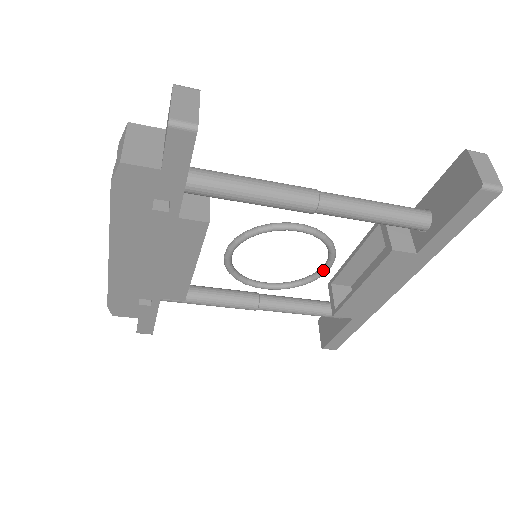
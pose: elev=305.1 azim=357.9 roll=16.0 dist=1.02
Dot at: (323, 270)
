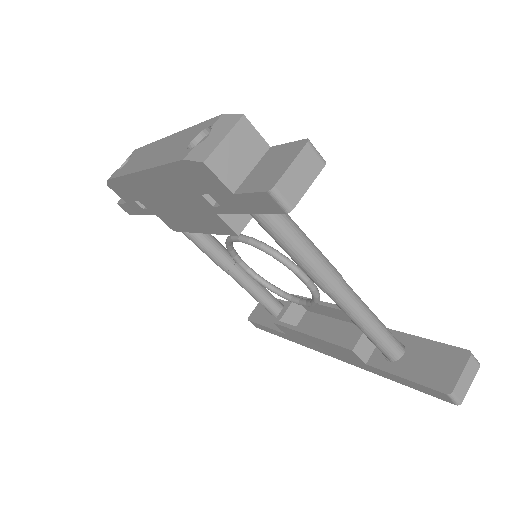
Dot at: (295, 301)
